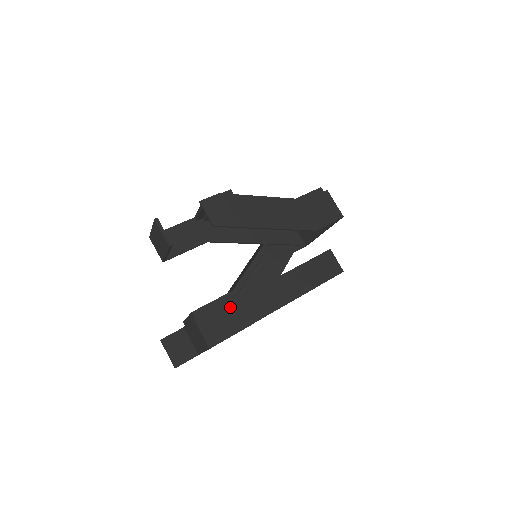
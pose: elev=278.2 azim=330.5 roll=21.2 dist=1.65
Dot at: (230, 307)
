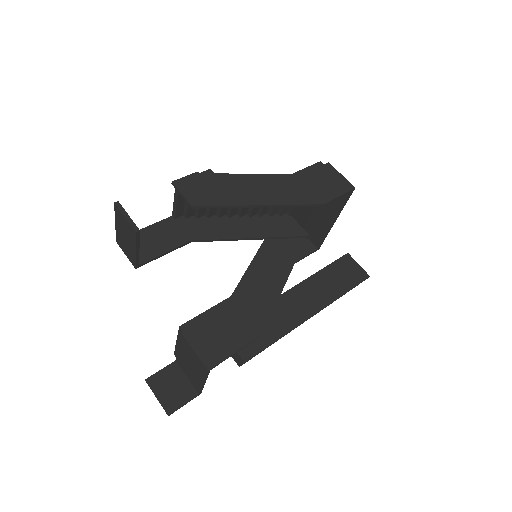
Dot at: (230, 315)
